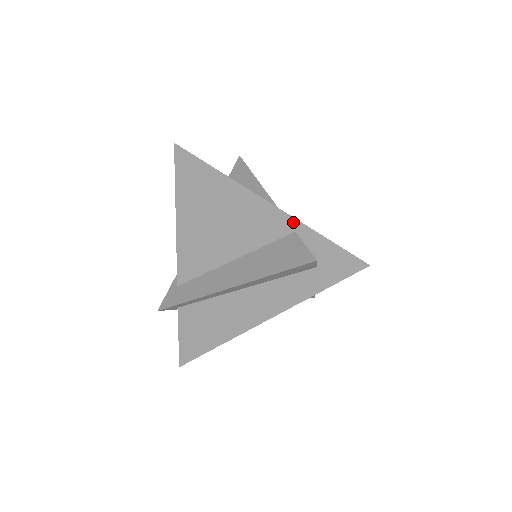
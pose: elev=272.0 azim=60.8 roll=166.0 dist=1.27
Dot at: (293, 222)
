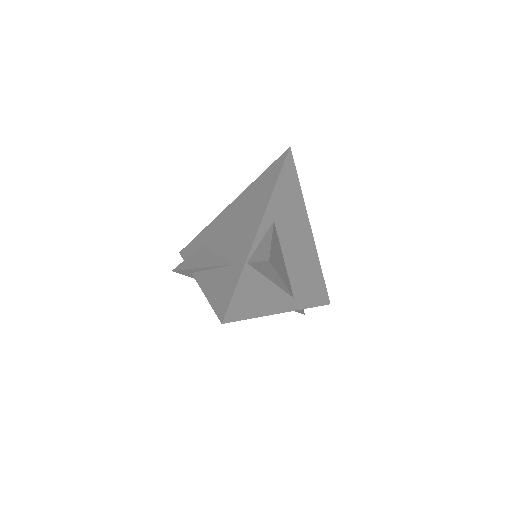
Dot at: (300, 308)
